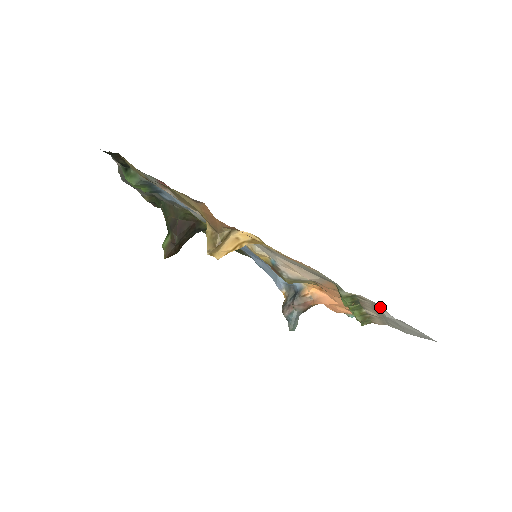
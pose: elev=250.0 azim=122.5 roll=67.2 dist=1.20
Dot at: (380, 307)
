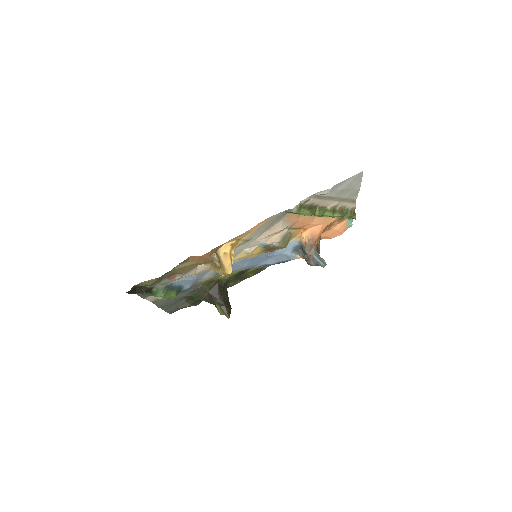
Dot at: (318, 194)
